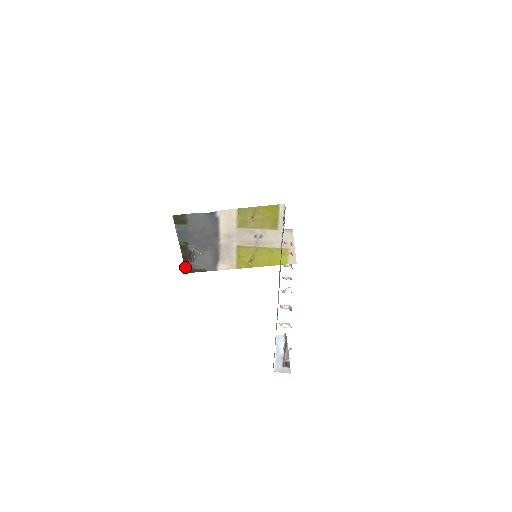
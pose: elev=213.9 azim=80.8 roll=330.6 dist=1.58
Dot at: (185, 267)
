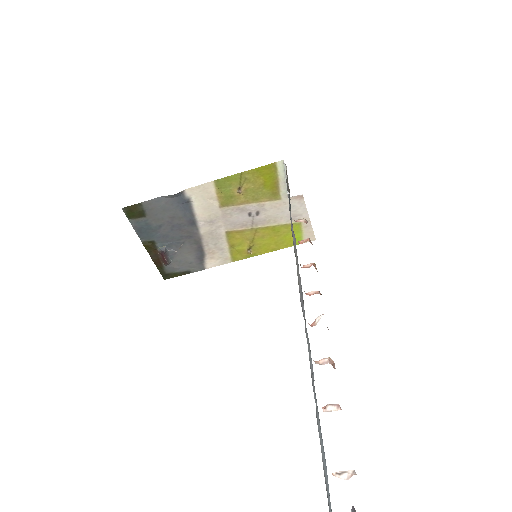
Dot at: (160, 273)
